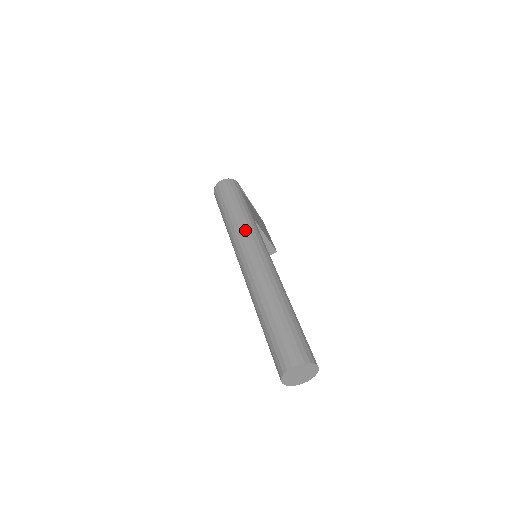
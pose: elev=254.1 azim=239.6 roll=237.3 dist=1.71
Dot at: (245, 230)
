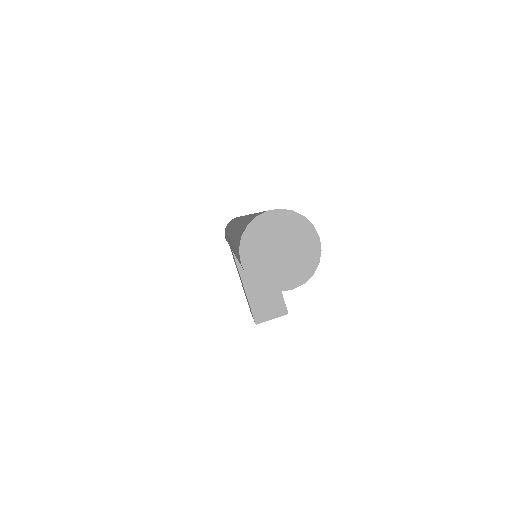
Dot at: occluded
